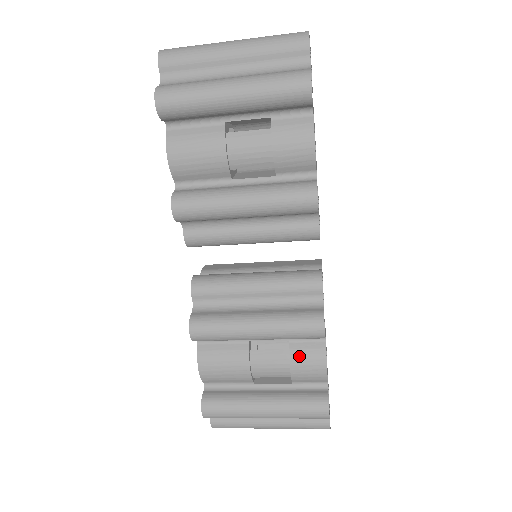
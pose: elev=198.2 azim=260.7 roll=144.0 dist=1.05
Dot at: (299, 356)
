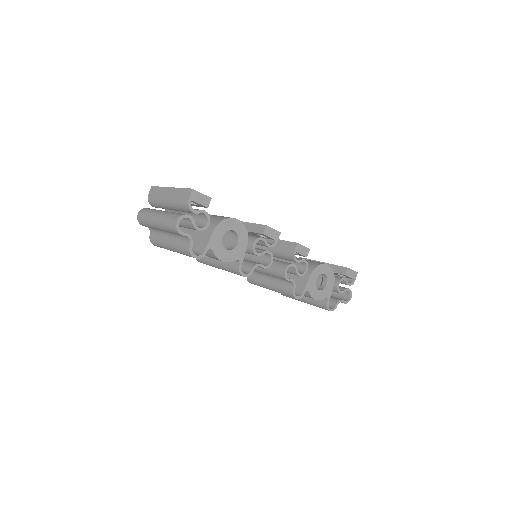
Dot at: occluded
